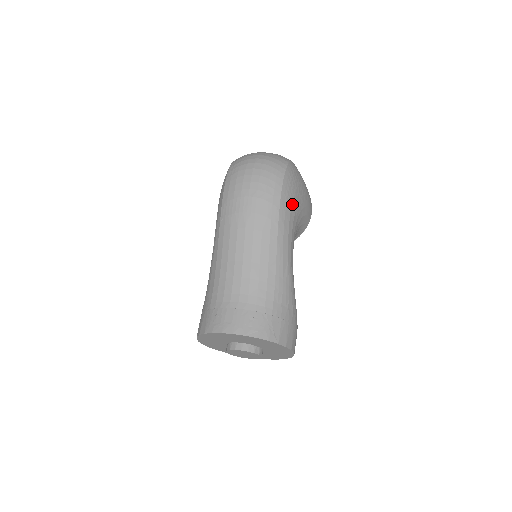
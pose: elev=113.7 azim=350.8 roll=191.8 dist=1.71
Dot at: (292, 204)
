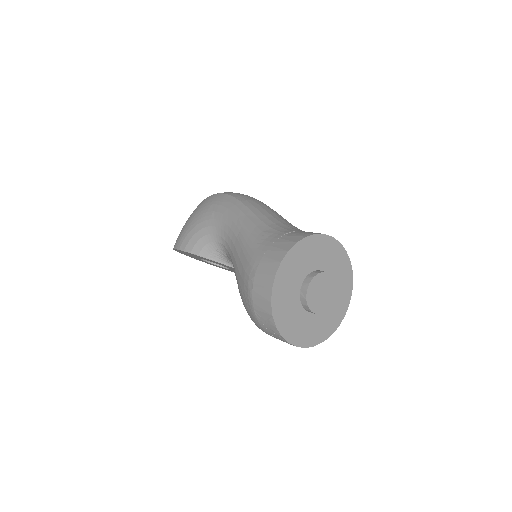
Dot at: occluded
